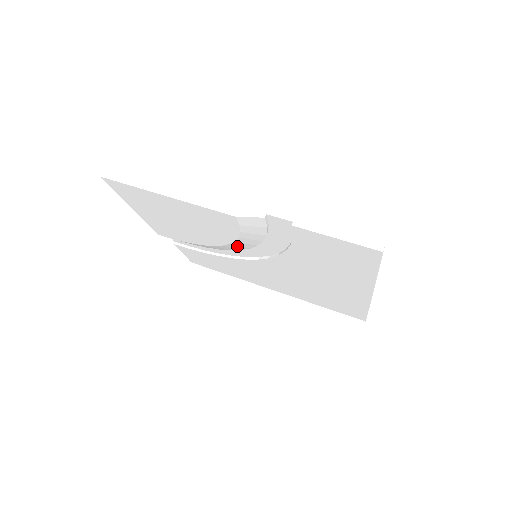
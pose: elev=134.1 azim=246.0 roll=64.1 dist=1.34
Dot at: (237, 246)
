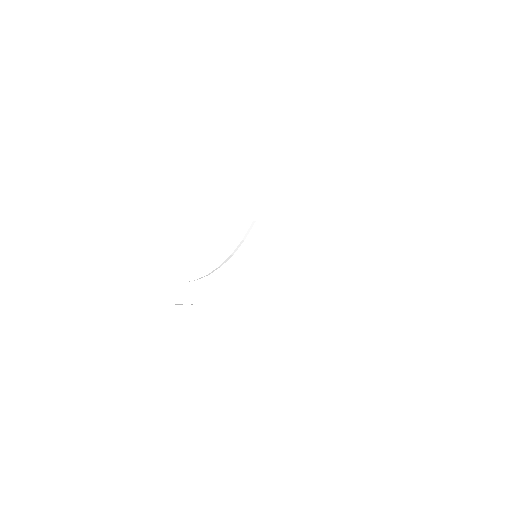
Dot at: (239, 215)
